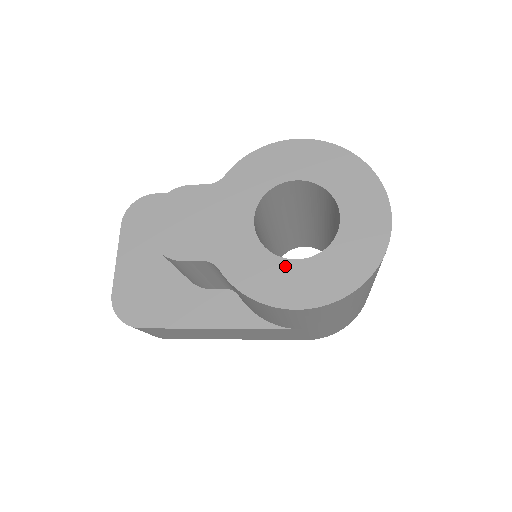
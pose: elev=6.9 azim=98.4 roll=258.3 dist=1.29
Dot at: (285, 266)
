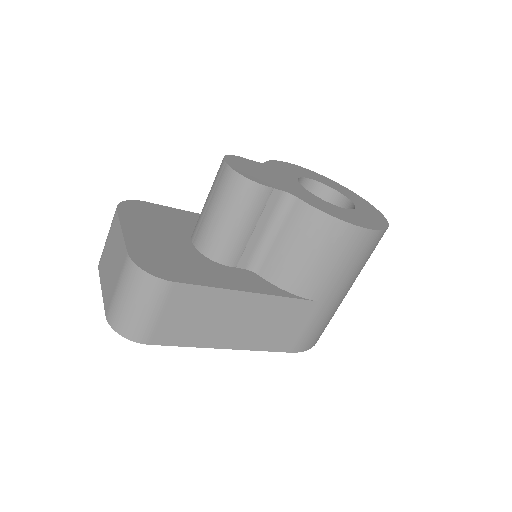
Dot at: (339, 208)
